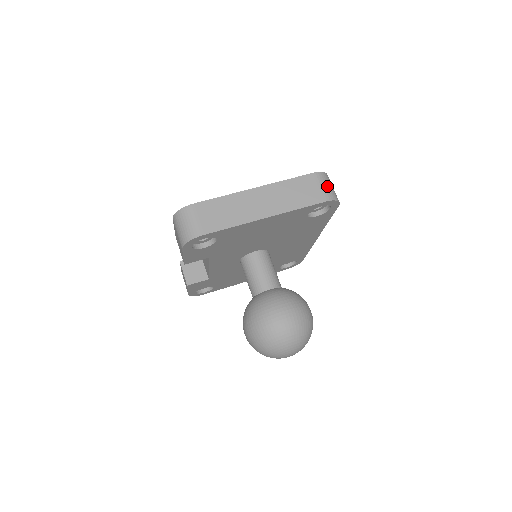
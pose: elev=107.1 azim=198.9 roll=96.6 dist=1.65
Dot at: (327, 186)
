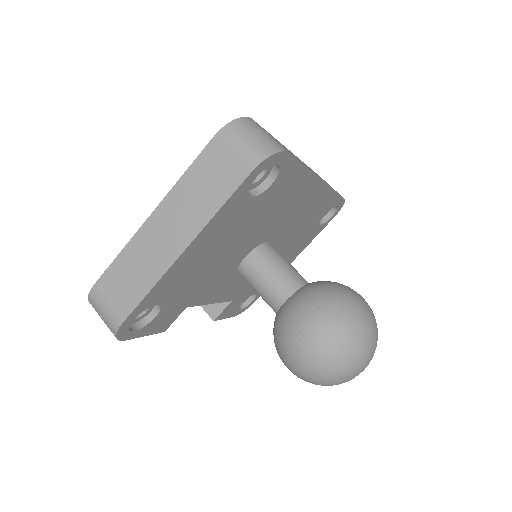
Dot at: (244, 143)
